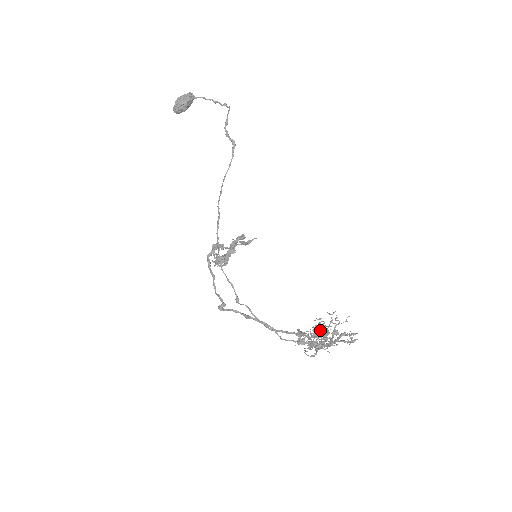
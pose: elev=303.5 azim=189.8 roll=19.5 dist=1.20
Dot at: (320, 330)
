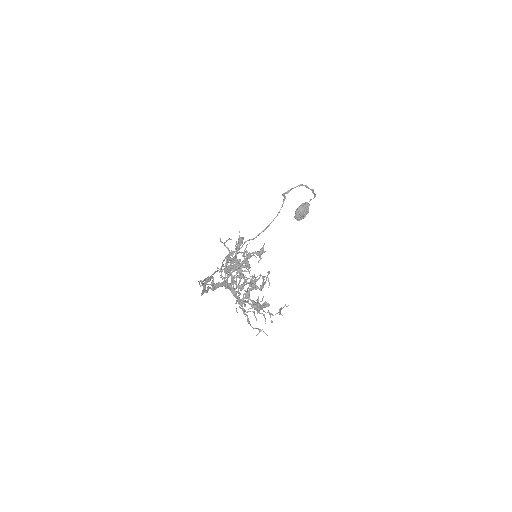
Dot at: occluded
